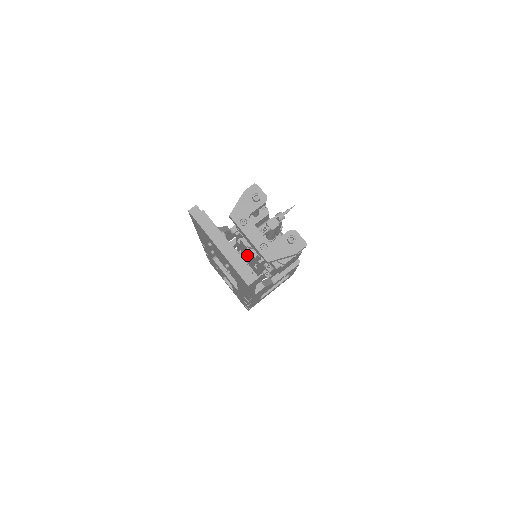
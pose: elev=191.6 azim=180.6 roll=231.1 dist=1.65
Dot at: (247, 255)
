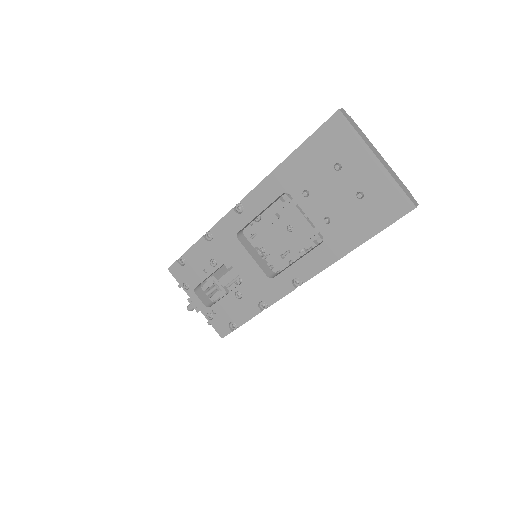
Dot at: (278, 238)
